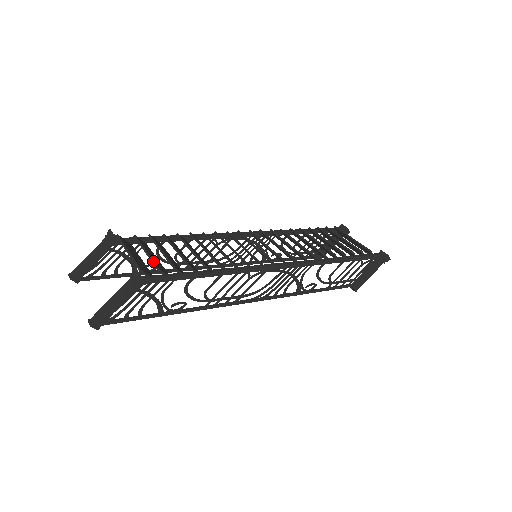
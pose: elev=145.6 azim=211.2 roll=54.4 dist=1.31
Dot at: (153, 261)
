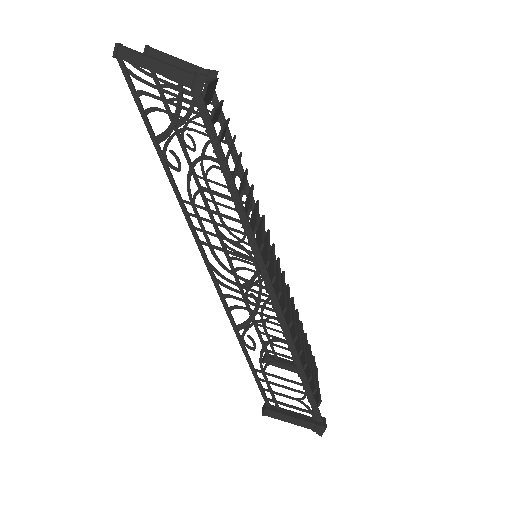
Dot at: (217, 107)
